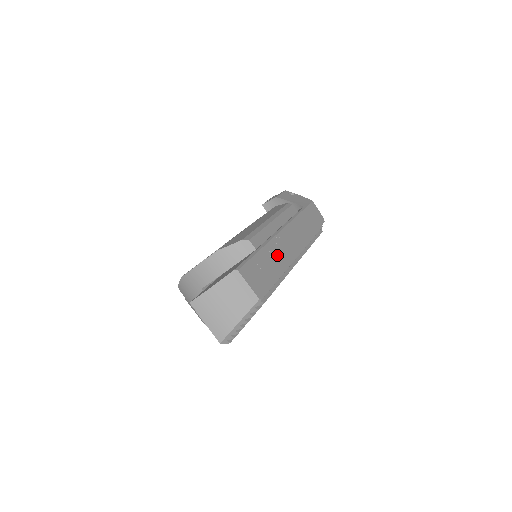
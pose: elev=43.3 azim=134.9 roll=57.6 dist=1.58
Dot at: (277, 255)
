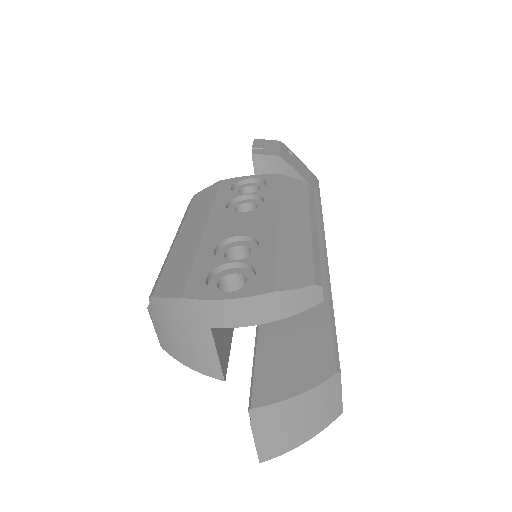
Dot at: occluded
